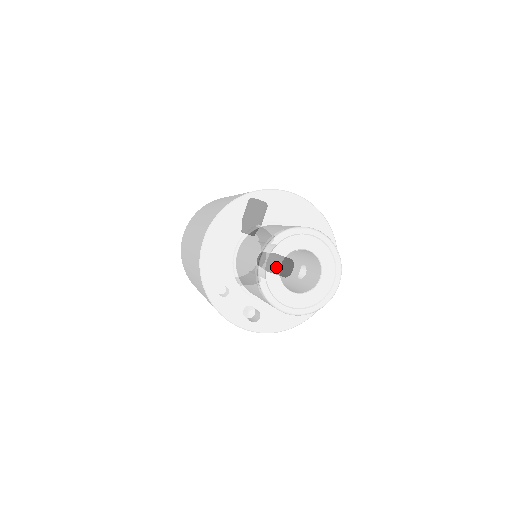
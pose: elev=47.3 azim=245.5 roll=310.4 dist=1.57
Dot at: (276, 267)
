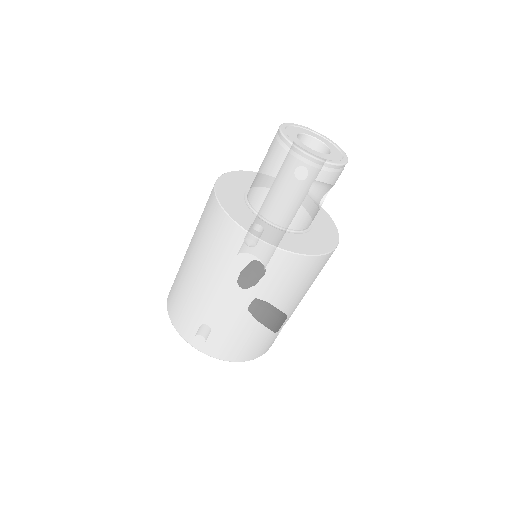
Dot at: (294, 132)
